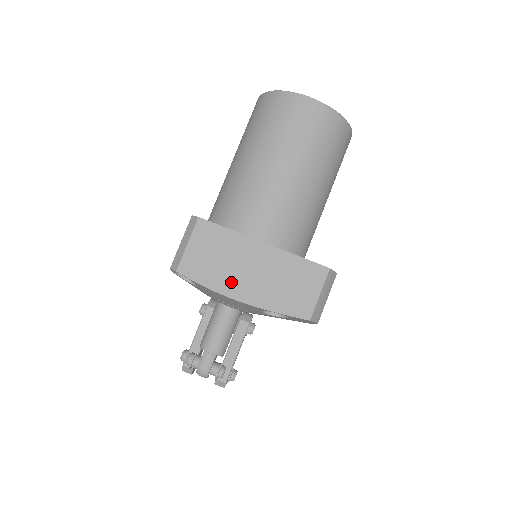
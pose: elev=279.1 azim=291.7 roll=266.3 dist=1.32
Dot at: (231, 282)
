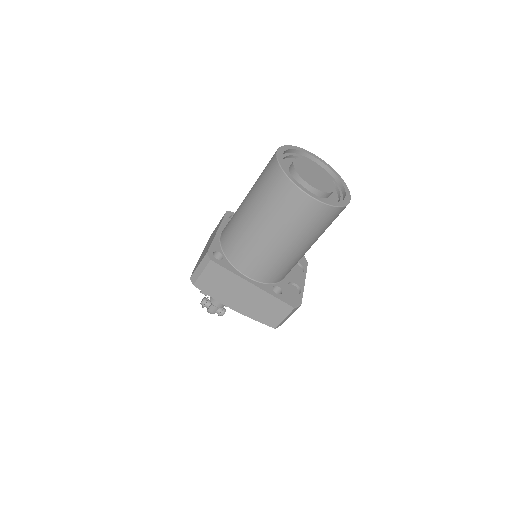
Dot at: (228, 299)
